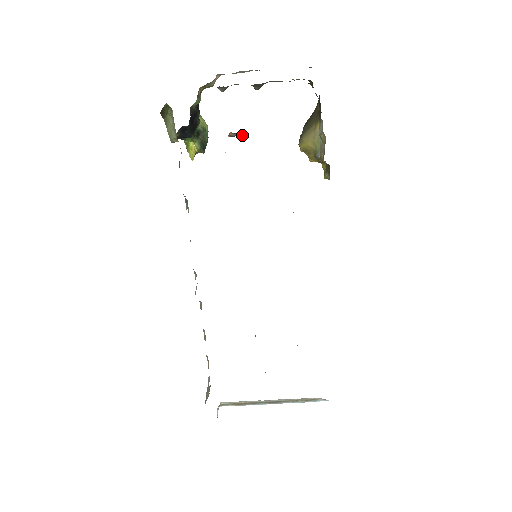
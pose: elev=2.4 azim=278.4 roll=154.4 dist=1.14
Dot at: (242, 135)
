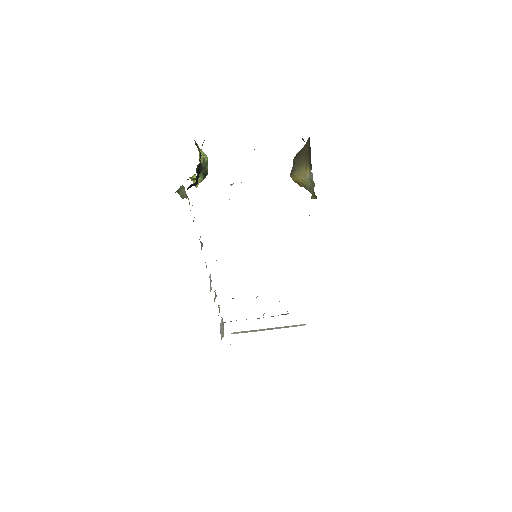
Dot at: occluded
